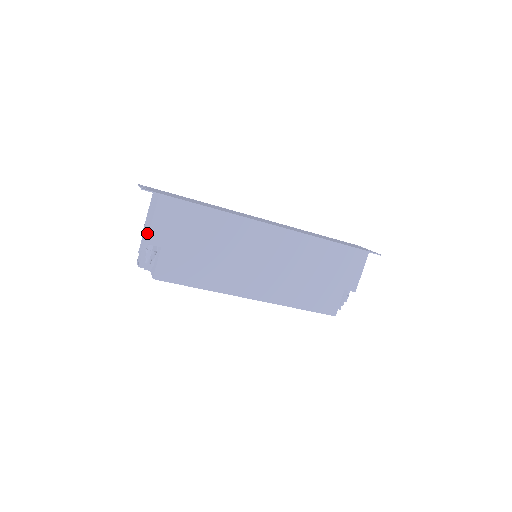
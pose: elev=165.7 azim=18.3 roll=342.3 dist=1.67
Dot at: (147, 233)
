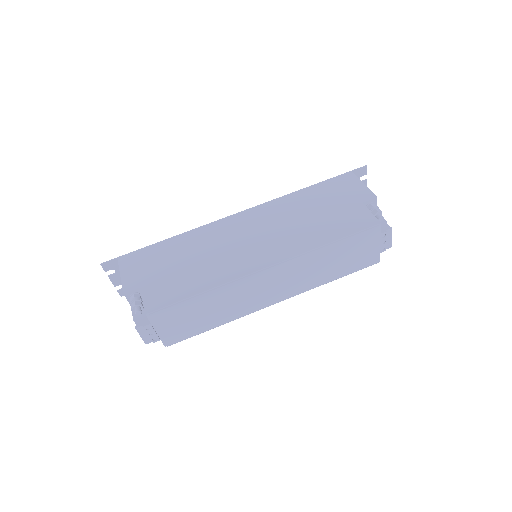
Dot at: occluded
